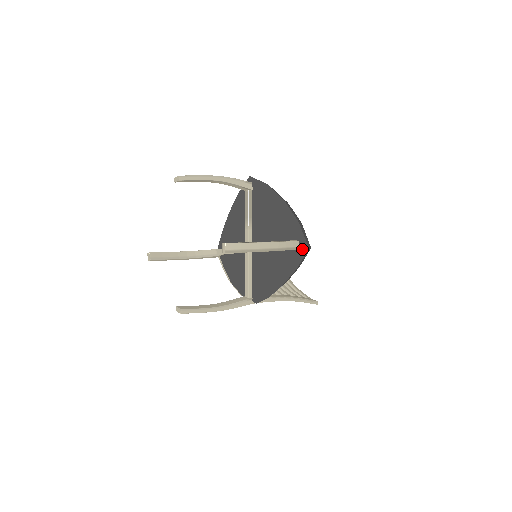
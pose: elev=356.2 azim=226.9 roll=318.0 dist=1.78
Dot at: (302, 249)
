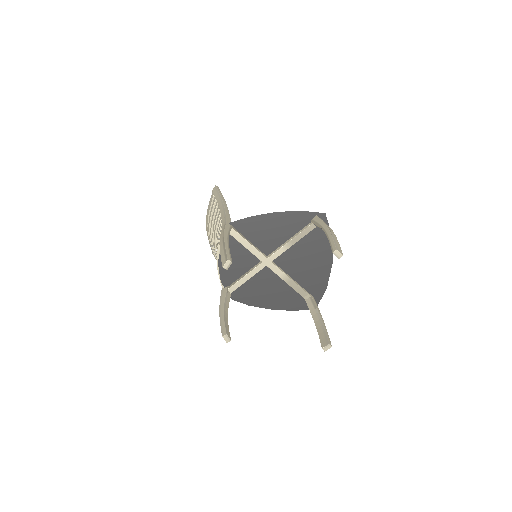
Dot at: occluded
